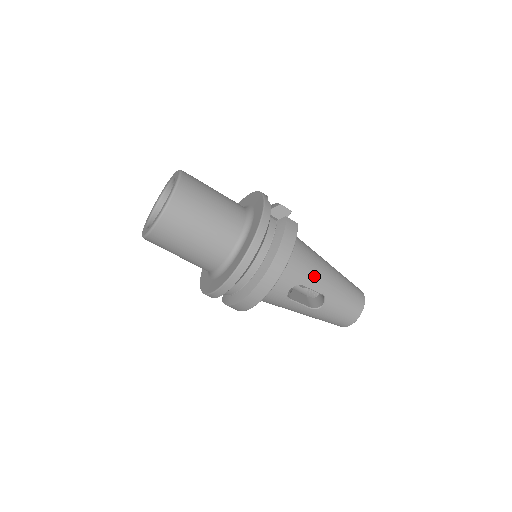
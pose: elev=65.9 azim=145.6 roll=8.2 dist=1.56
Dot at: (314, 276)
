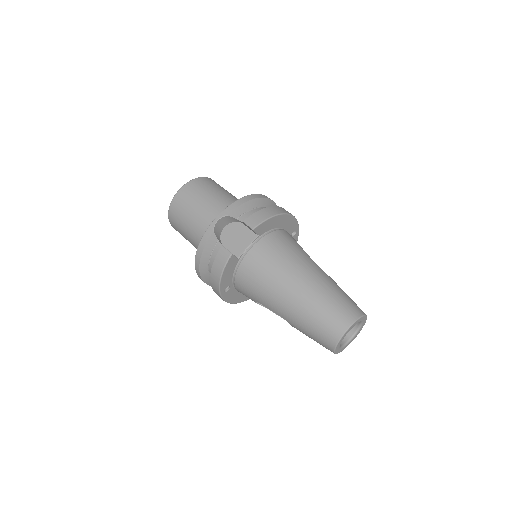
Dot at: (267, 300)
